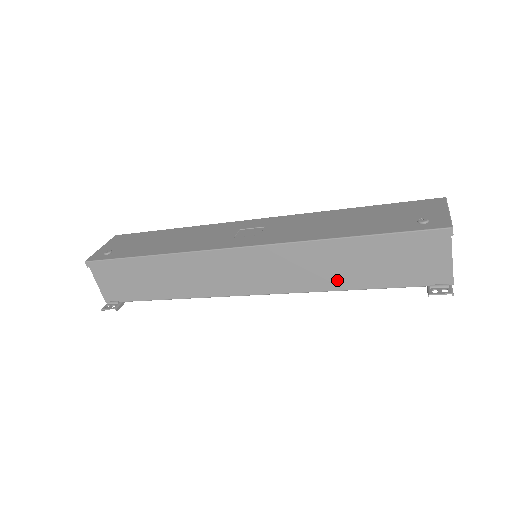
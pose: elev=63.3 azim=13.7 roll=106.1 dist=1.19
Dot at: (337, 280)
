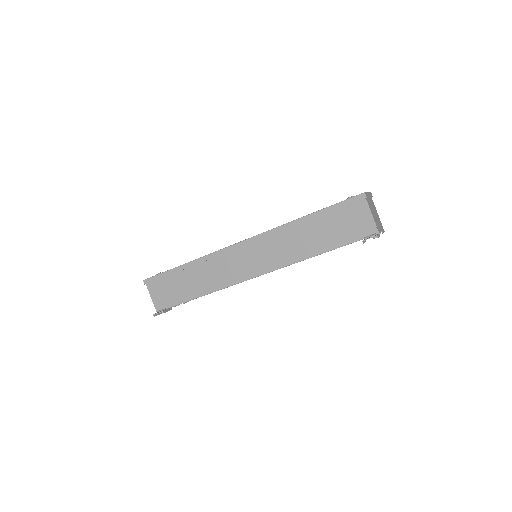
Dot at: (306, 250)
